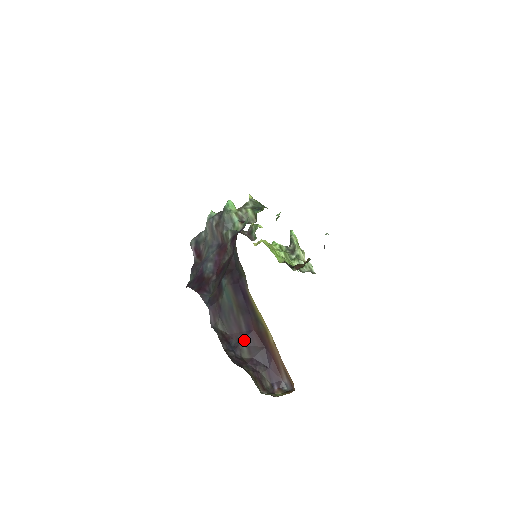
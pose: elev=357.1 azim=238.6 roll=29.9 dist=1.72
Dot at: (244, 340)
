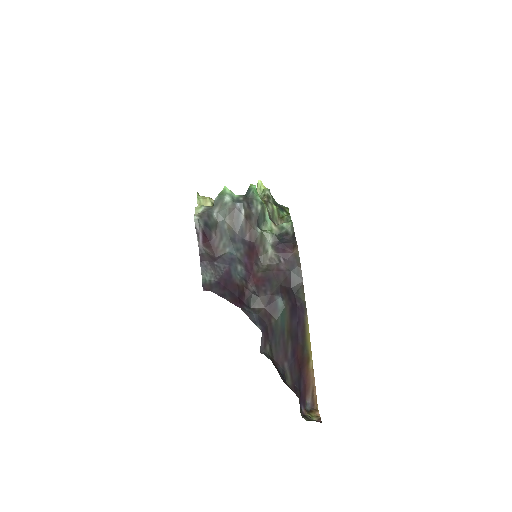
Dot at: (289, 366)
